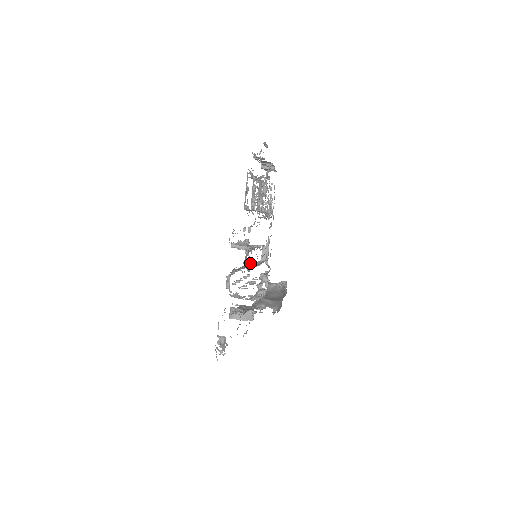
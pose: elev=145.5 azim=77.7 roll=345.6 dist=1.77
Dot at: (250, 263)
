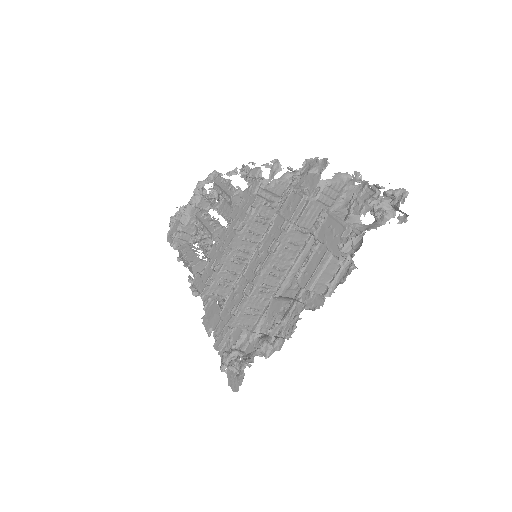
Dot at: occluded
